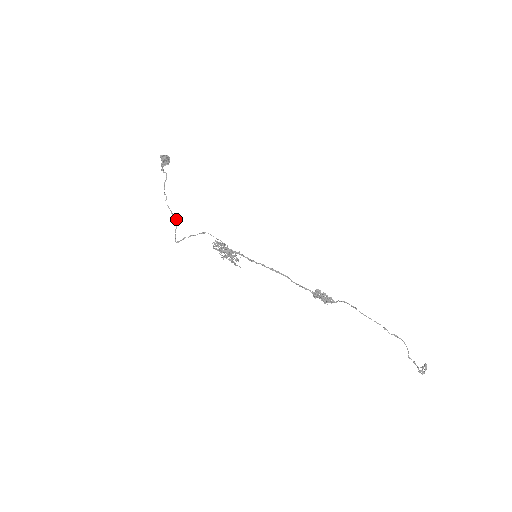
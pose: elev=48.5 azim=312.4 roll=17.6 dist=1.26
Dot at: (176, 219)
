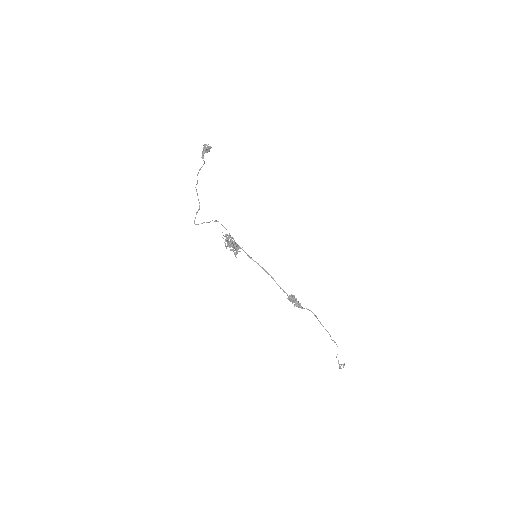
Dot at: occluded
